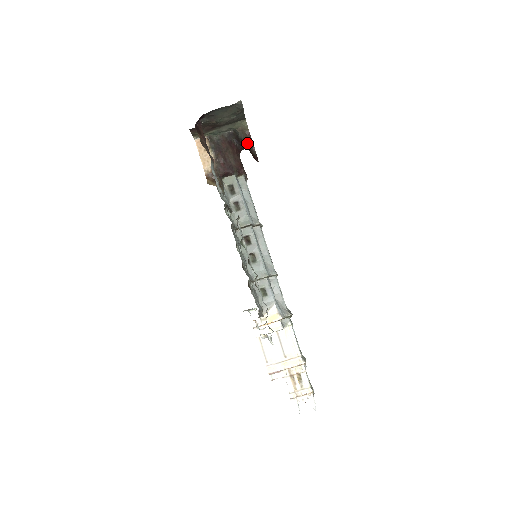
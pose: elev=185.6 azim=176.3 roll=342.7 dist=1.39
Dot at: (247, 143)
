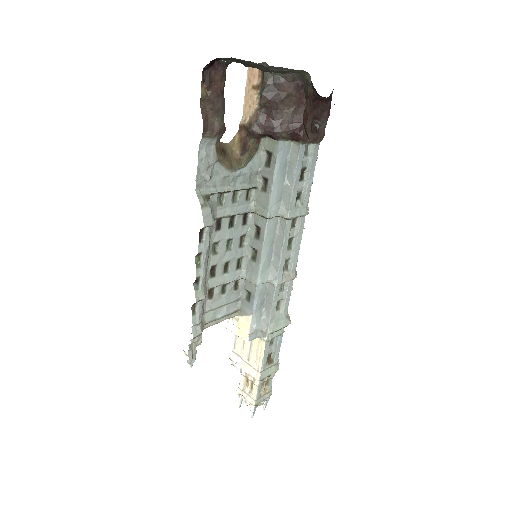
Dot at: occluded
